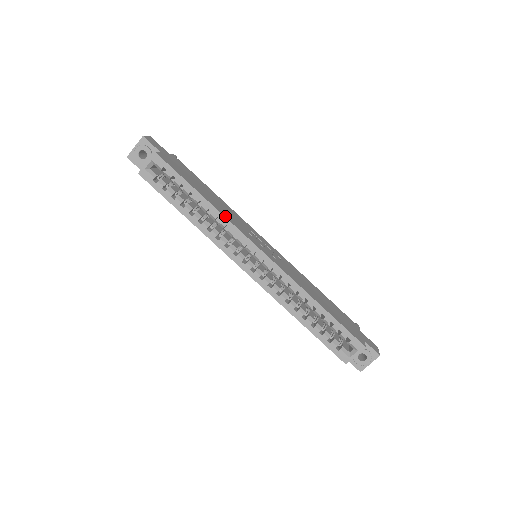
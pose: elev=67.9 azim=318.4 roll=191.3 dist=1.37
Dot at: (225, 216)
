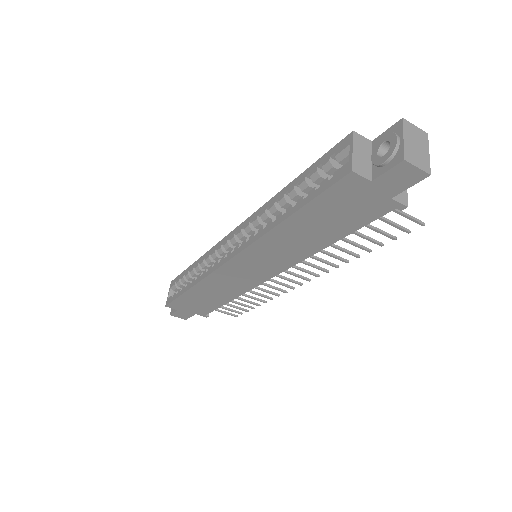
Dot at: occluded
